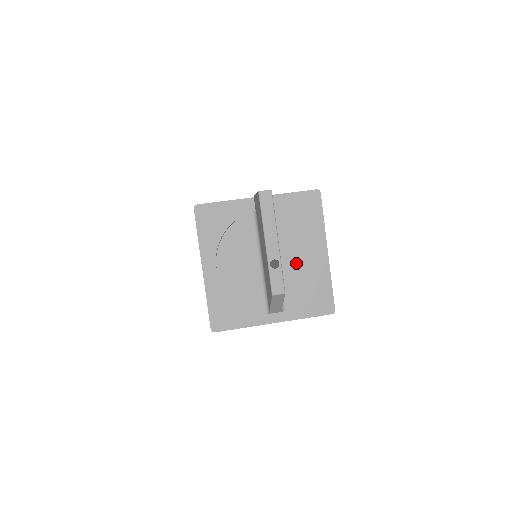
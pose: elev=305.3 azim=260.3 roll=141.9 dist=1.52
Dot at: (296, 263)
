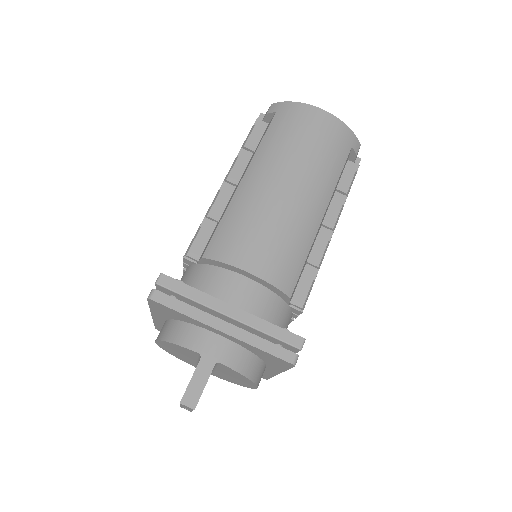
Dot at: (232, 378)
